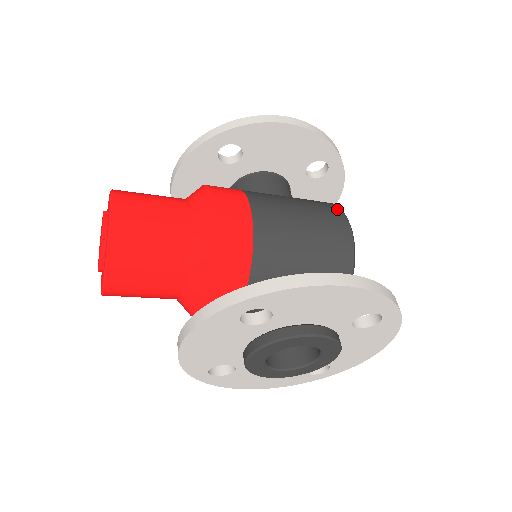
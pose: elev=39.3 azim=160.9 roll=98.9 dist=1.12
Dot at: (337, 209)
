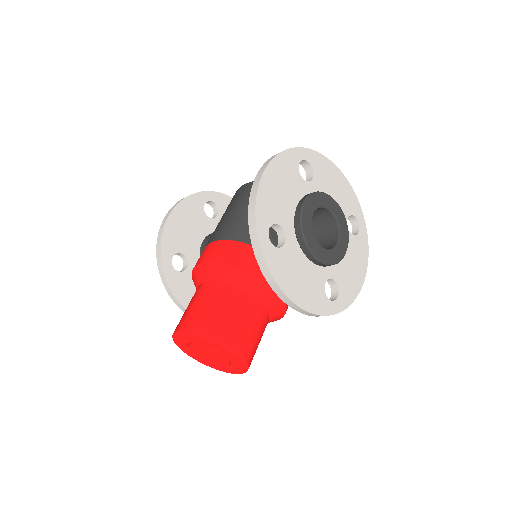
Dot at: occluded
